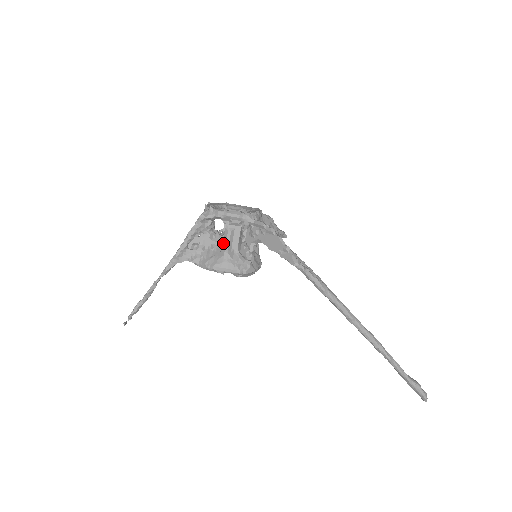
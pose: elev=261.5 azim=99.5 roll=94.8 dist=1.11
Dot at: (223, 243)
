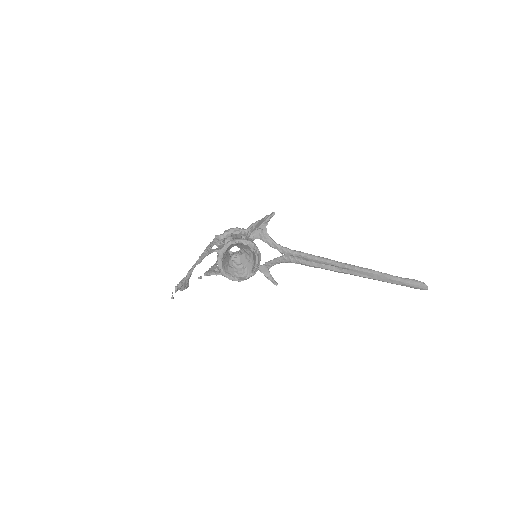
Dot at: occluded
